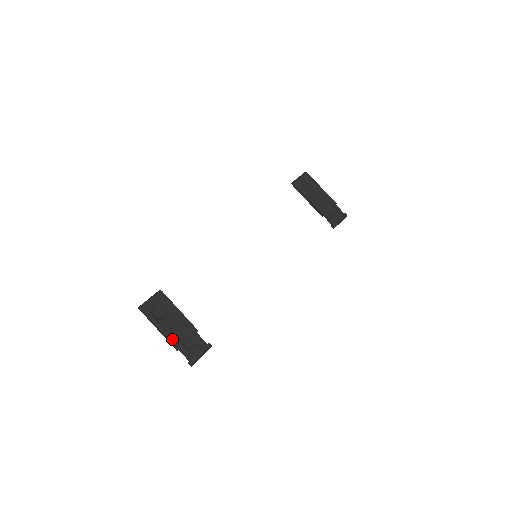
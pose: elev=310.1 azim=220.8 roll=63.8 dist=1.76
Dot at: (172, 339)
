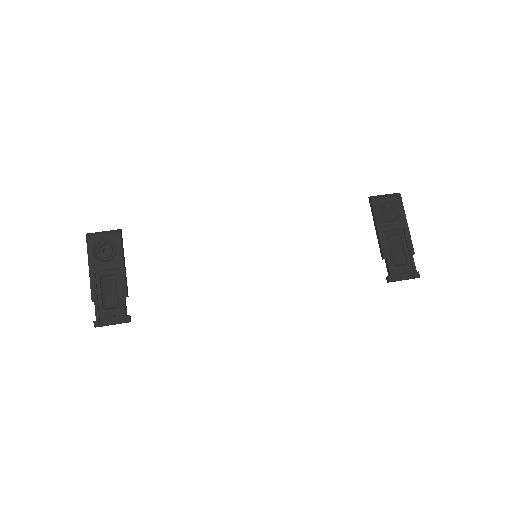
Dot at: (94, 286)
